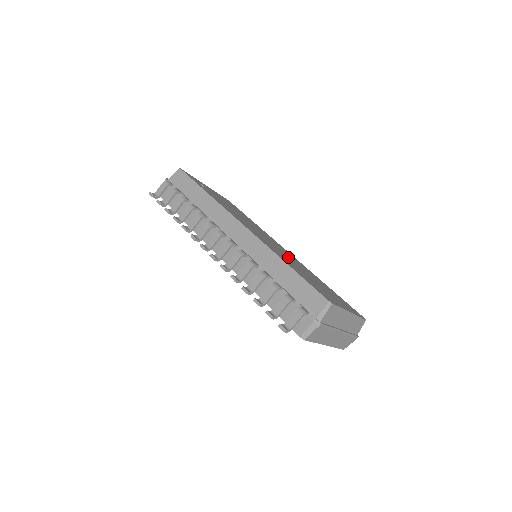
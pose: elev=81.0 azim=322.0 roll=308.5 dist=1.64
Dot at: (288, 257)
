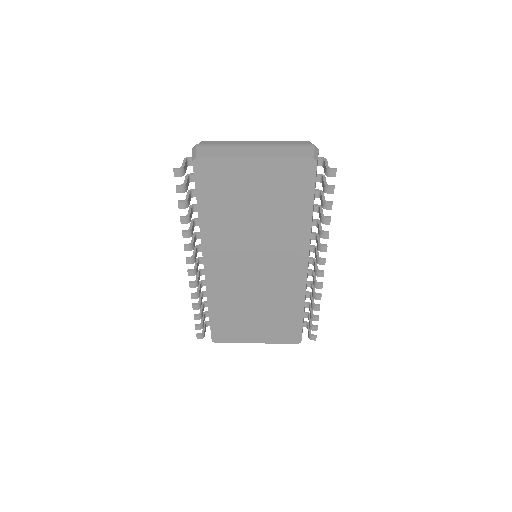
Dot at: occluded
